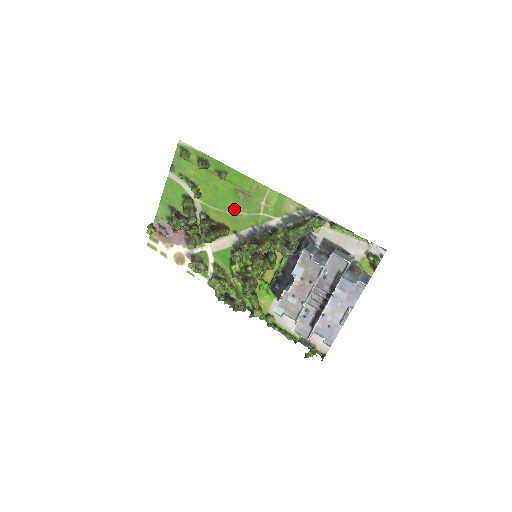
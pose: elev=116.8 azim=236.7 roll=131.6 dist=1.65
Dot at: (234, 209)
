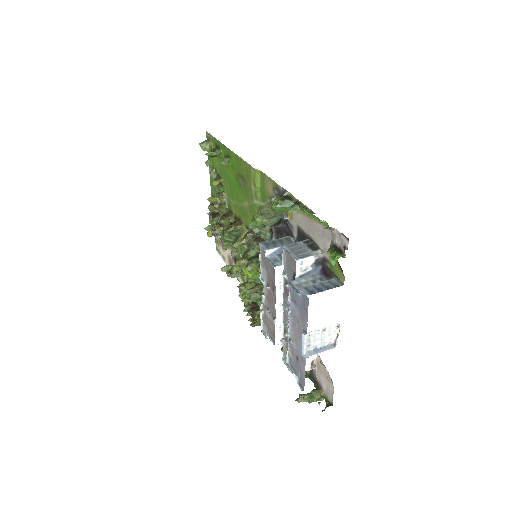
Dot at: (241, 199)
